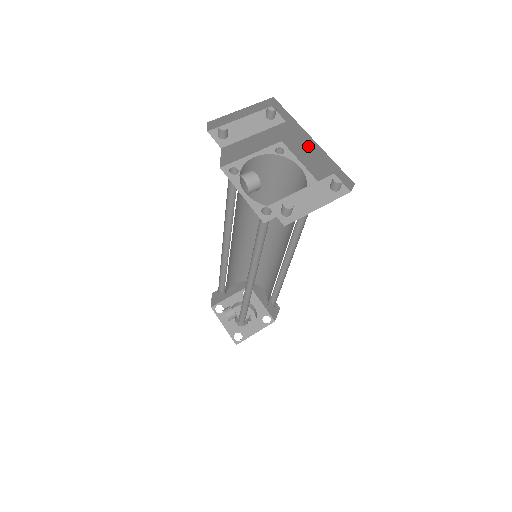
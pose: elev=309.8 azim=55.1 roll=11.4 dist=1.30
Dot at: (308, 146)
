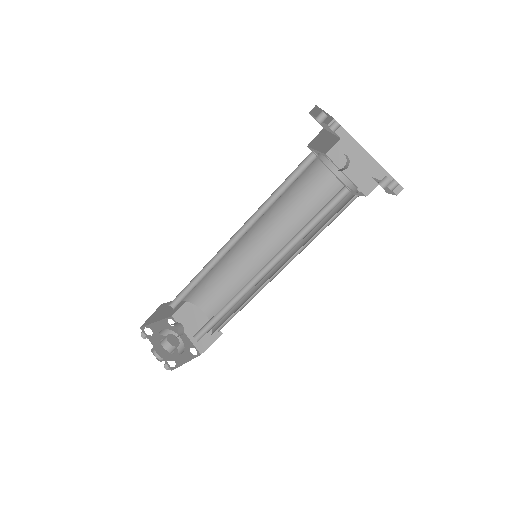
Dot at: (360, 159)
